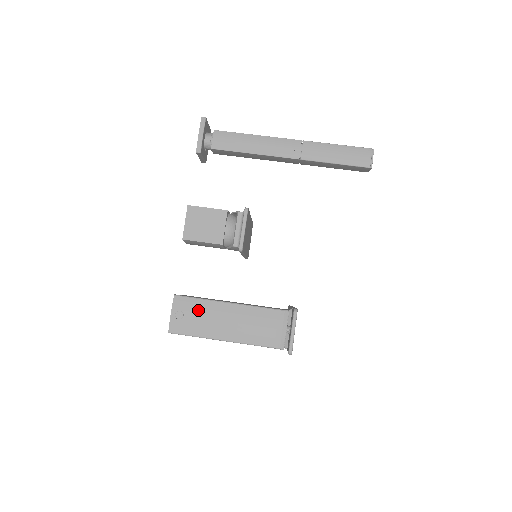
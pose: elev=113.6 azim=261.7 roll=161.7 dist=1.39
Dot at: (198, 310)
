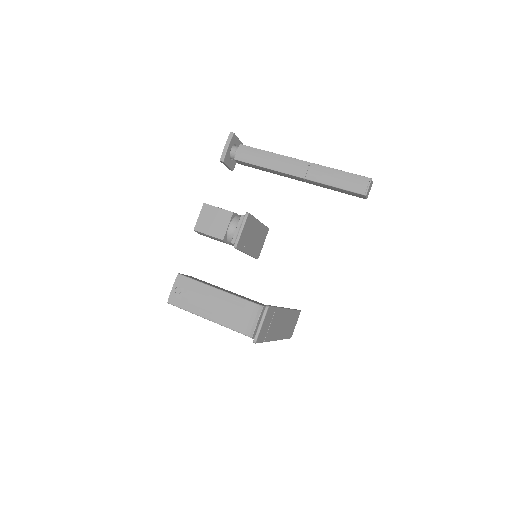
Dot at: (193, 290)
